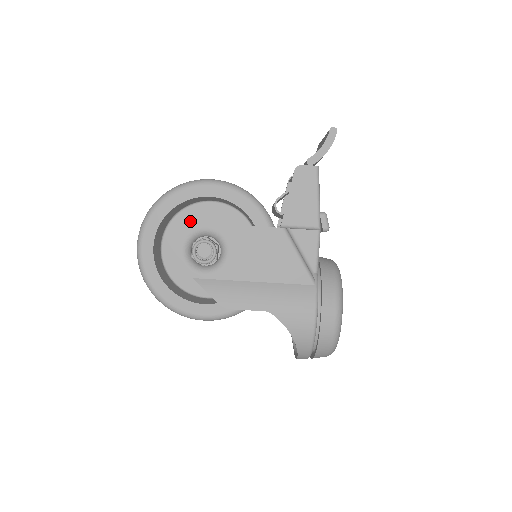
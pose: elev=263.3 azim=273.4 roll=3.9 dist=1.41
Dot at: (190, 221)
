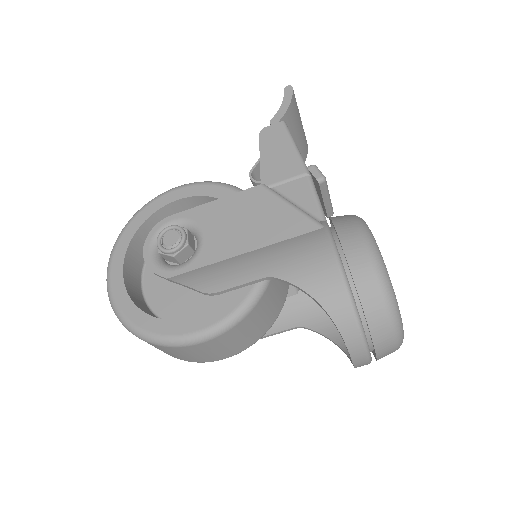
Dot at: occluded
